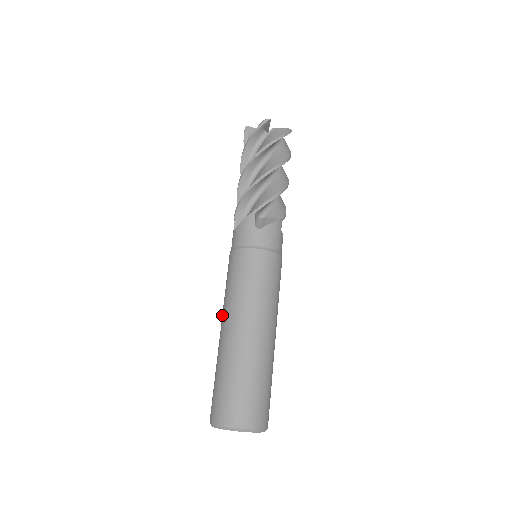
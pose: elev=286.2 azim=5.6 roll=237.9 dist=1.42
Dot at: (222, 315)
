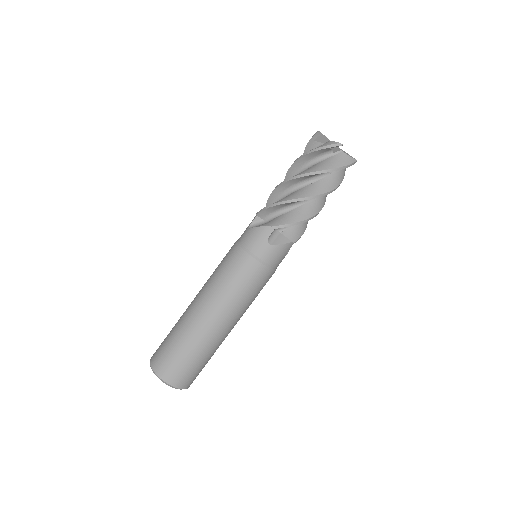
Dot at: (201, 290)
